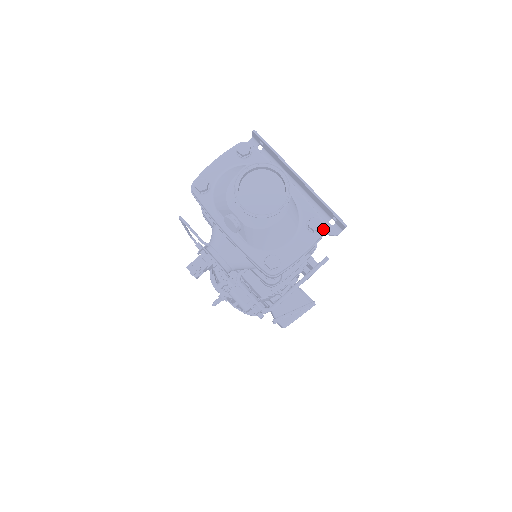
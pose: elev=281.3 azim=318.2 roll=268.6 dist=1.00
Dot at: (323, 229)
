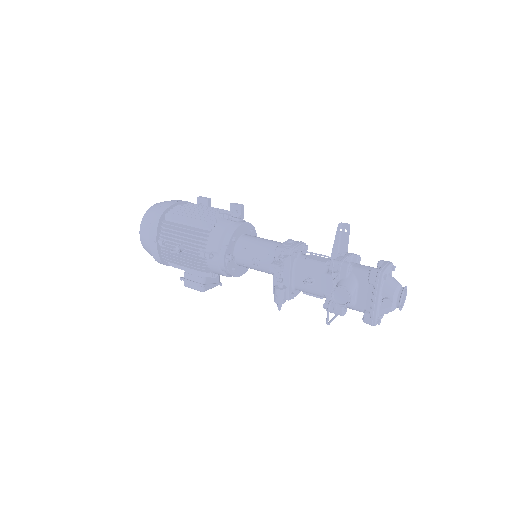
Dot at: occluded
